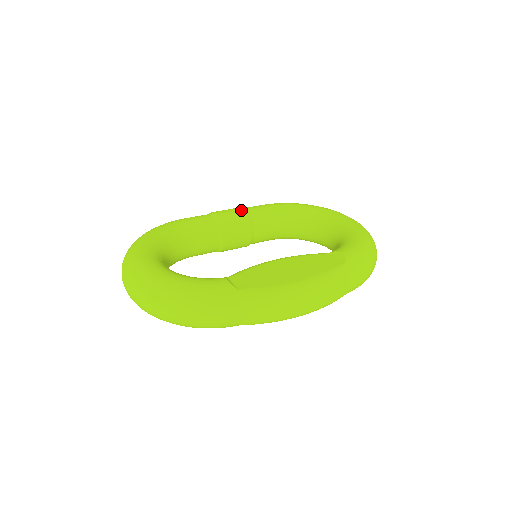
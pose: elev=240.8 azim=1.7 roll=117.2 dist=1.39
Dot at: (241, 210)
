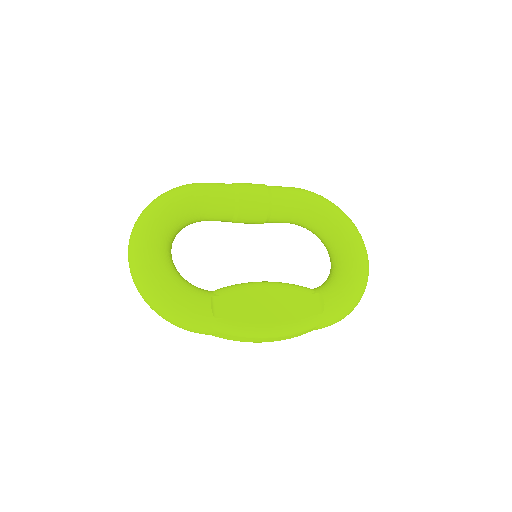
Dot at: (266, 195)
